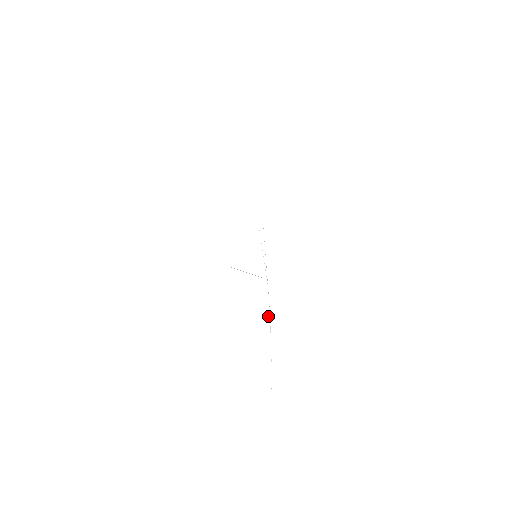
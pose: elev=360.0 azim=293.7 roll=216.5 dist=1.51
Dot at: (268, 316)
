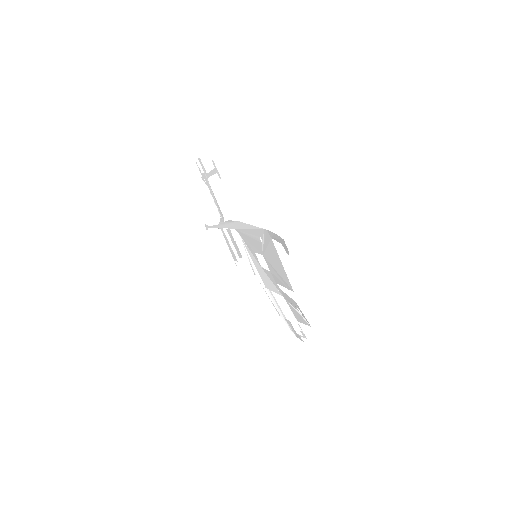
Dot at: occluded
